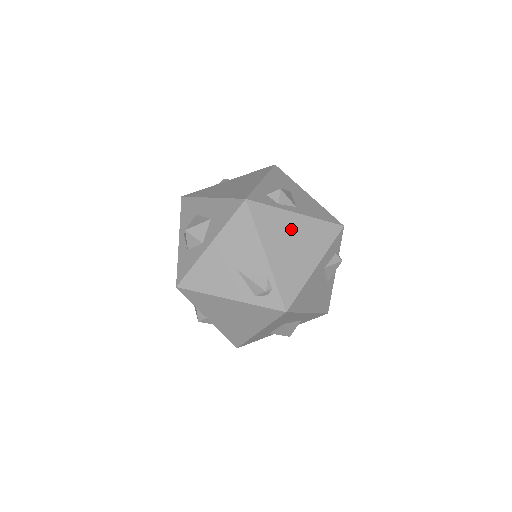
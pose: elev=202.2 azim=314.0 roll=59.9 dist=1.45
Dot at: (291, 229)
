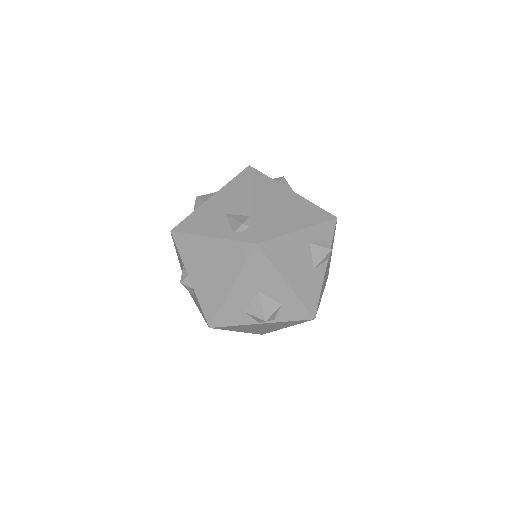
Dot at: (283, 197)
